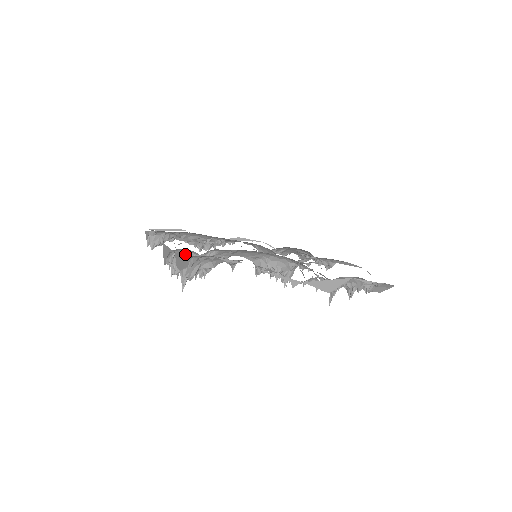
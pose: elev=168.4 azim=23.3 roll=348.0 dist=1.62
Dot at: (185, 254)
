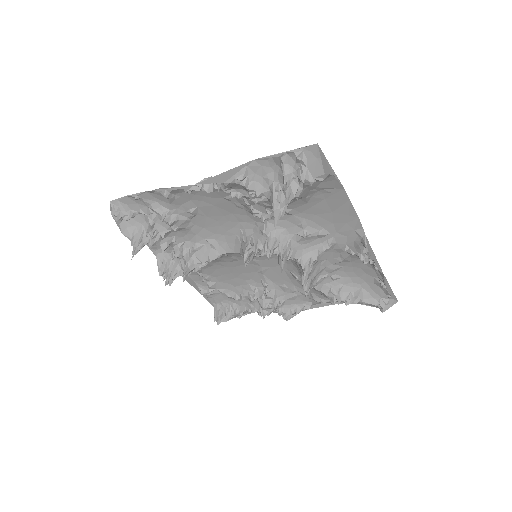
Dot at: (174, 260)
